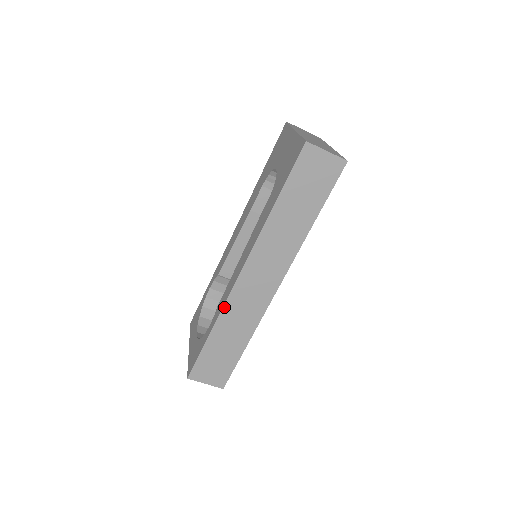
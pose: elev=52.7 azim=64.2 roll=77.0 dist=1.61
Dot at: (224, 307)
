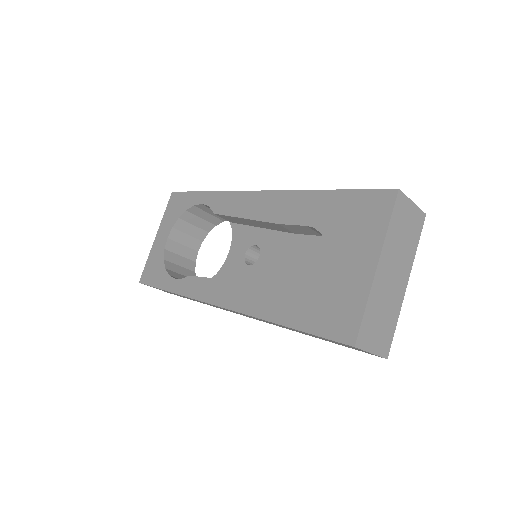
Dot at: (191, 298)
